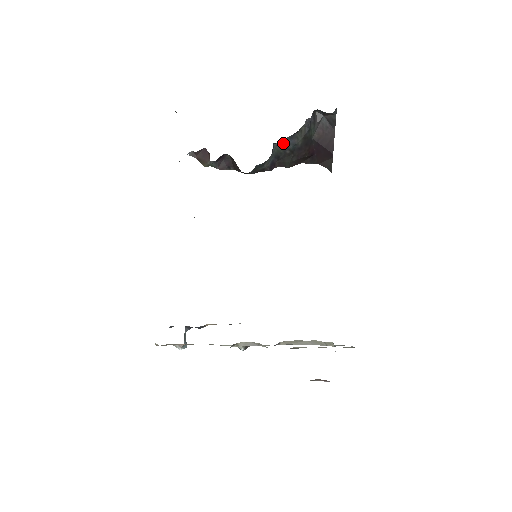
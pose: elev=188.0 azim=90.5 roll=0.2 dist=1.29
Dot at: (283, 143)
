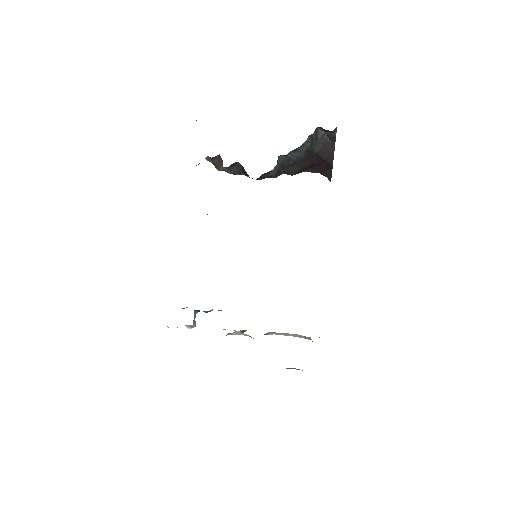
Dot at: (287, 156)
